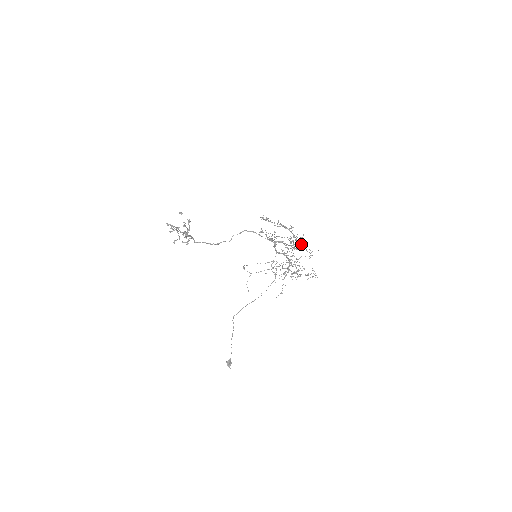
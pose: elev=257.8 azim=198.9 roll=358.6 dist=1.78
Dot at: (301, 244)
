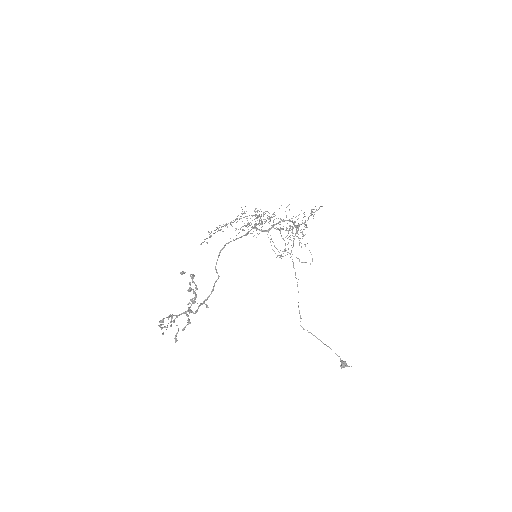
Dot at: (265, 213)
